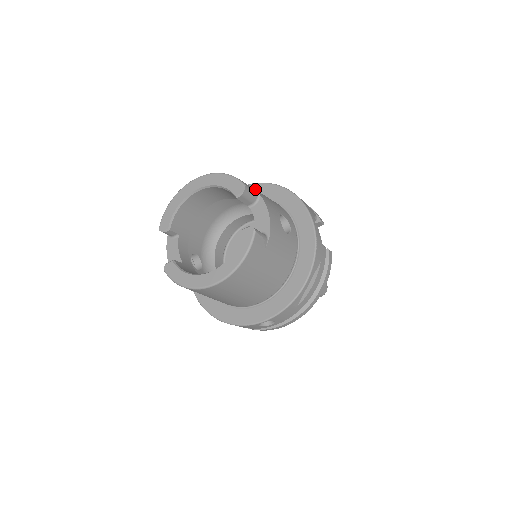
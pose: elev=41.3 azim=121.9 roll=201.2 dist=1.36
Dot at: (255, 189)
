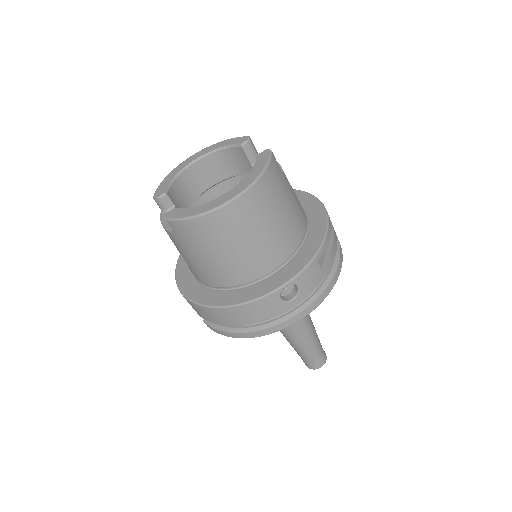
Dot at: occluded
